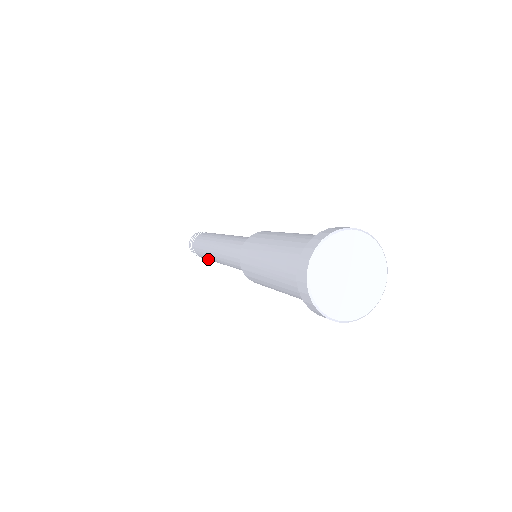
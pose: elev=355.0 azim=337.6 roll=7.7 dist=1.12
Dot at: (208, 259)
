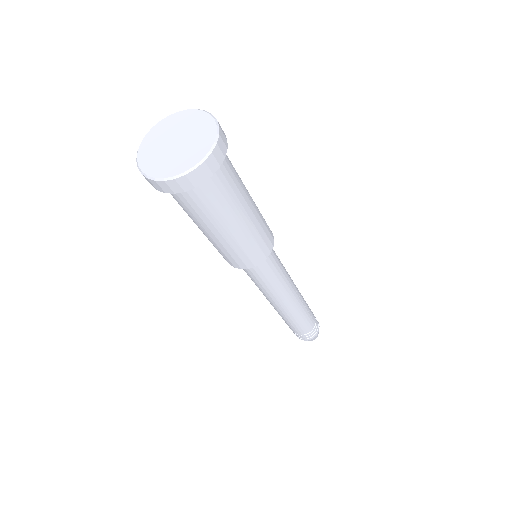
Dot at: occluded
